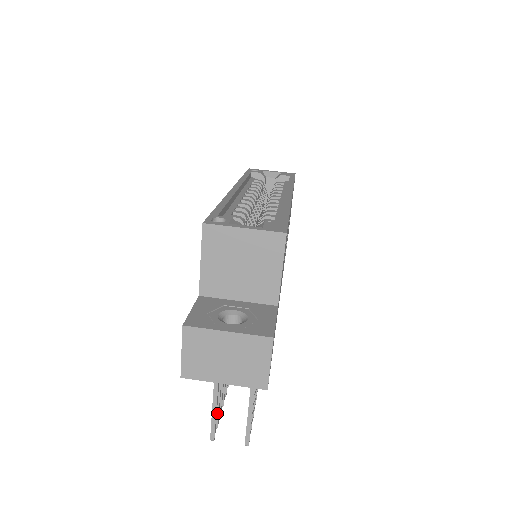
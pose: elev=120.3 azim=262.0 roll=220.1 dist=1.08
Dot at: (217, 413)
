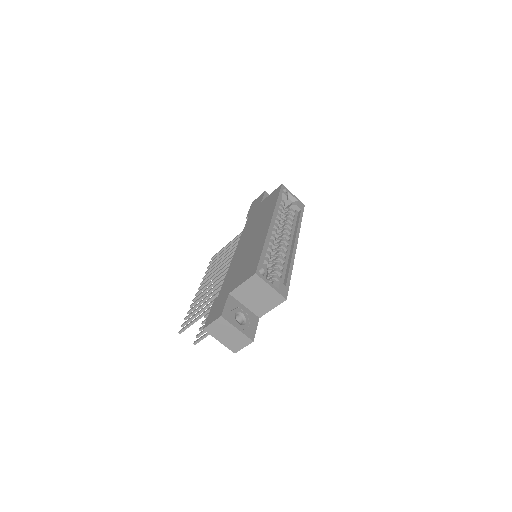
Dot at: (188, 322)
